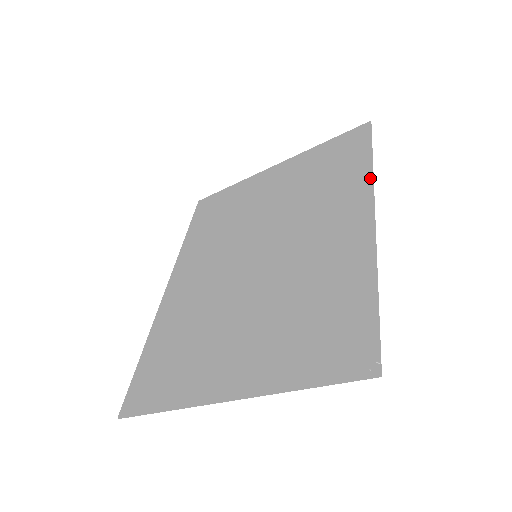
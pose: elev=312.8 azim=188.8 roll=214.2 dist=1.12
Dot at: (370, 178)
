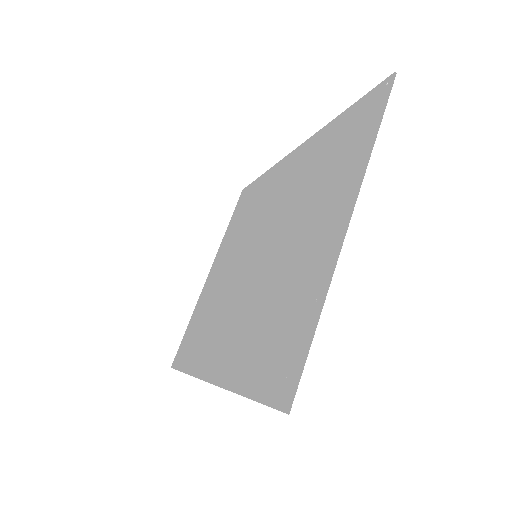
Dot at: (274, 167)
